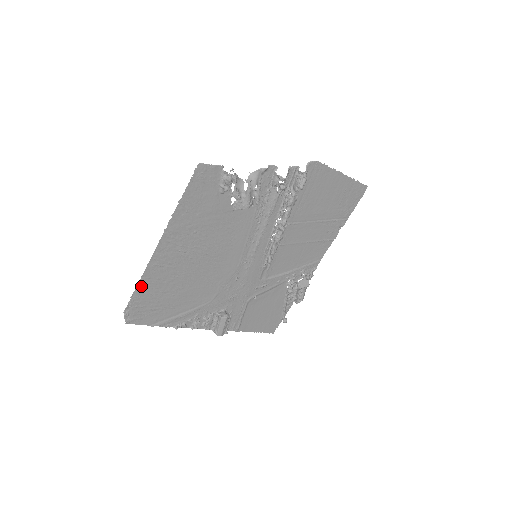
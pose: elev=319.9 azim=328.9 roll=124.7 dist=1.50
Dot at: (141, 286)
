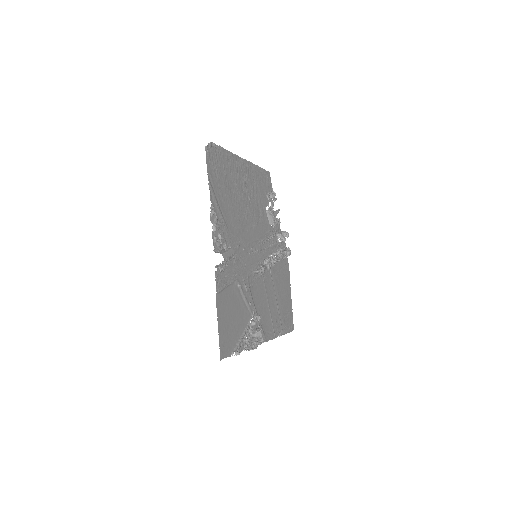
Dot at: (225, 153)
